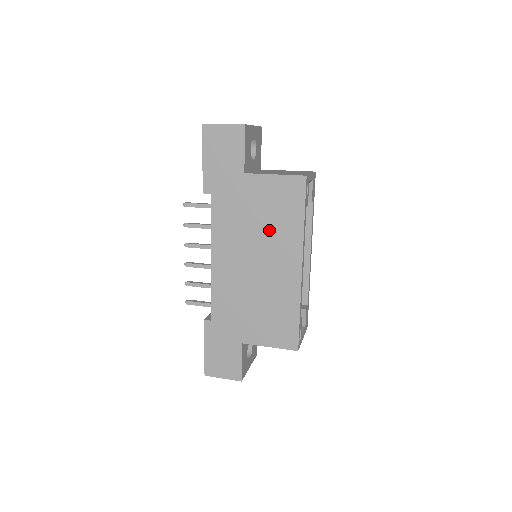
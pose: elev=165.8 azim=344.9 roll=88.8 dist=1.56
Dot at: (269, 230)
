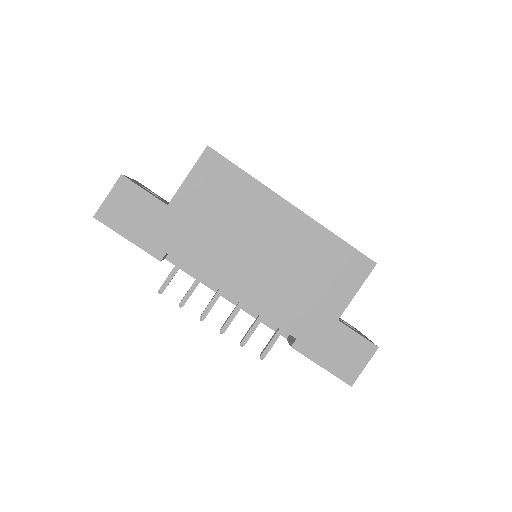
Dot at: (238, 216)
